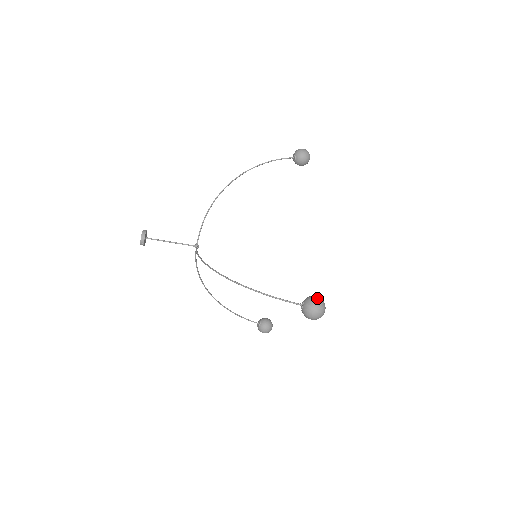
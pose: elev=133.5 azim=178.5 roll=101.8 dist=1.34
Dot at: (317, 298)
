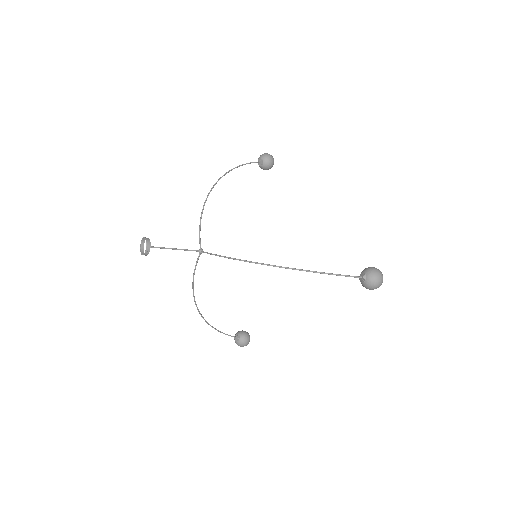
Dot at: (376, 268)
